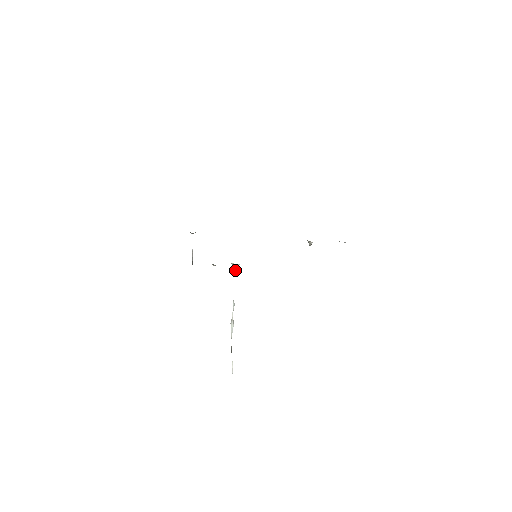
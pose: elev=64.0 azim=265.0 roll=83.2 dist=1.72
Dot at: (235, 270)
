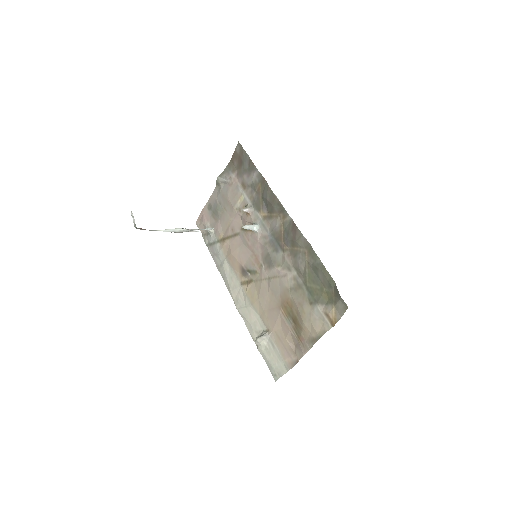
Dot at: (250, 226)
